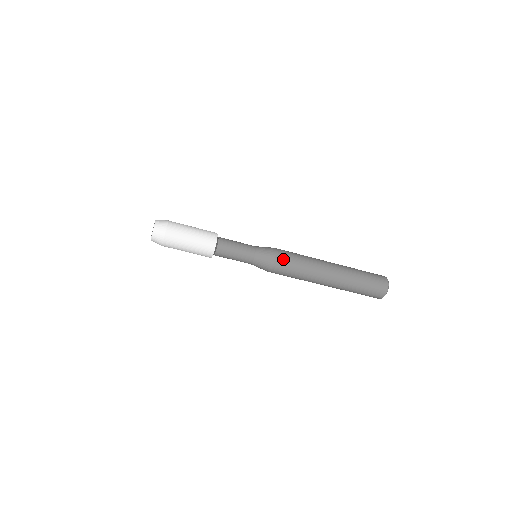
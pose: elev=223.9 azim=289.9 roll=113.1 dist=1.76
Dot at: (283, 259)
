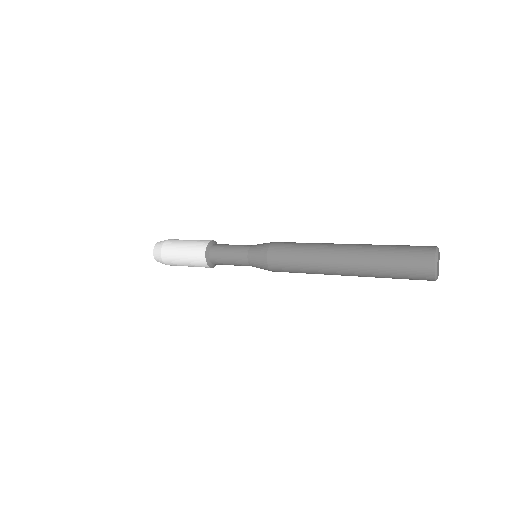
Dot at: occluded
